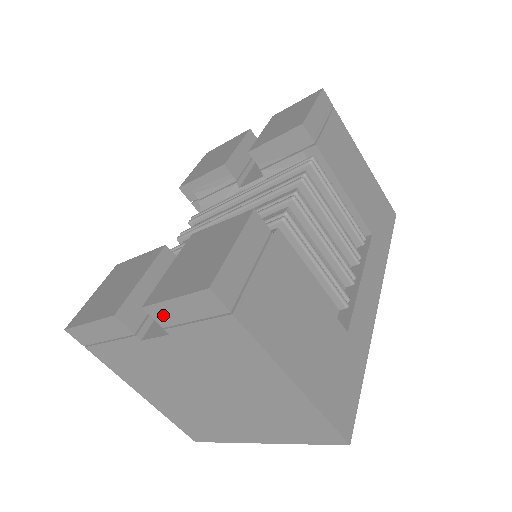
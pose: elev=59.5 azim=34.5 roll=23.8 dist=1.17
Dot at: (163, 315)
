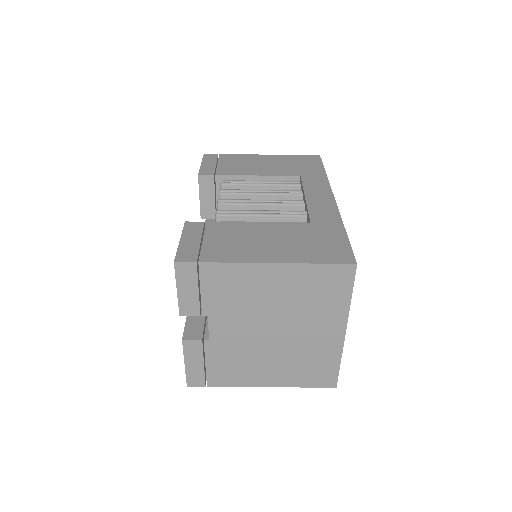
Dot at: (189, 307)
